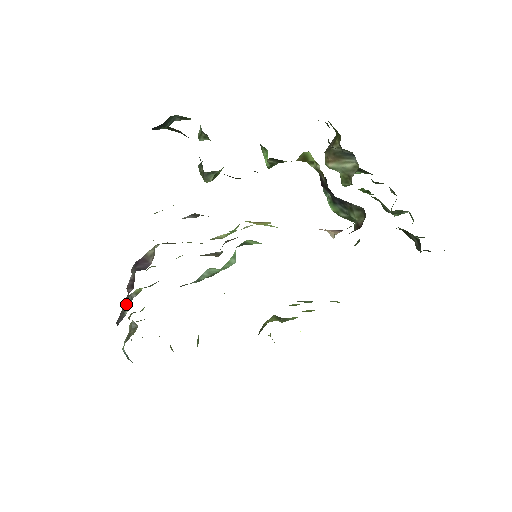
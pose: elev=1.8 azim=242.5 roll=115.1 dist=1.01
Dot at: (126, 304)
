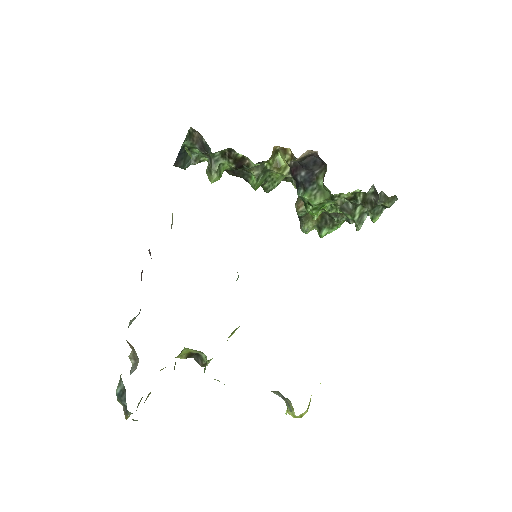
Dot at: occluded
